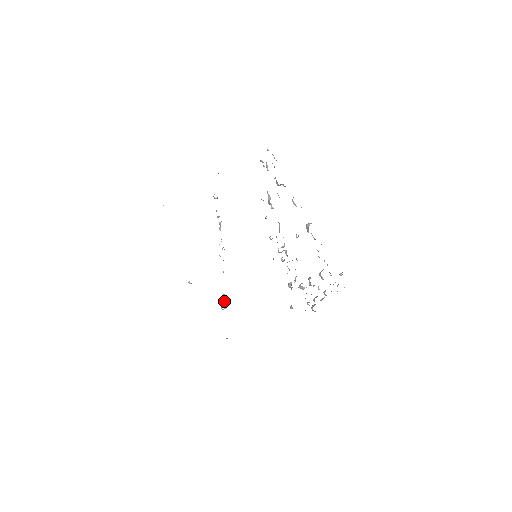
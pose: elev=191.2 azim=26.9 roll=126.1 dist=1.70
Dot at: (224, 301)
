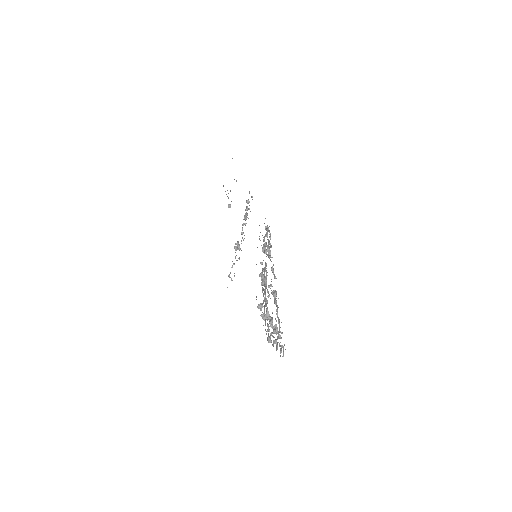
Dot at: (238, 245)
